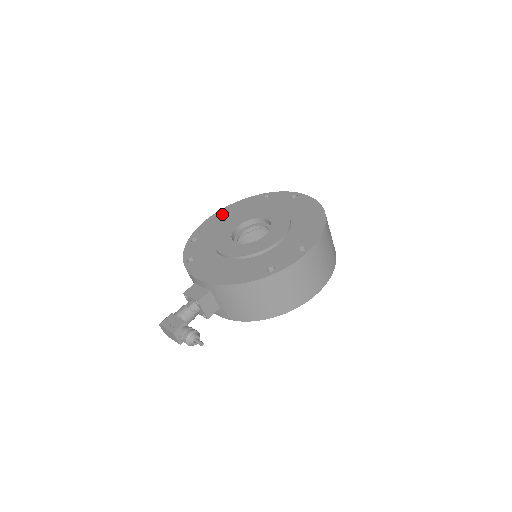
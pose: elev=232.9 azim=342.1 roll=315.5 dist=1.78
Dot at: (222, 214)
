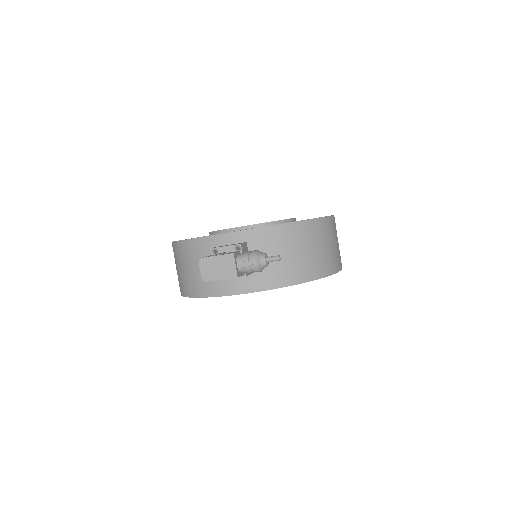
Dot at: occluded
